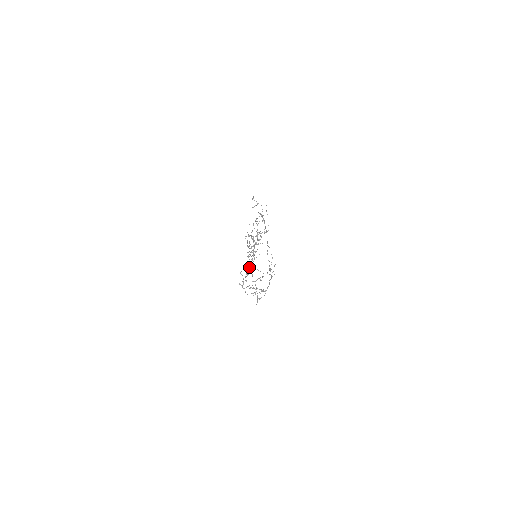
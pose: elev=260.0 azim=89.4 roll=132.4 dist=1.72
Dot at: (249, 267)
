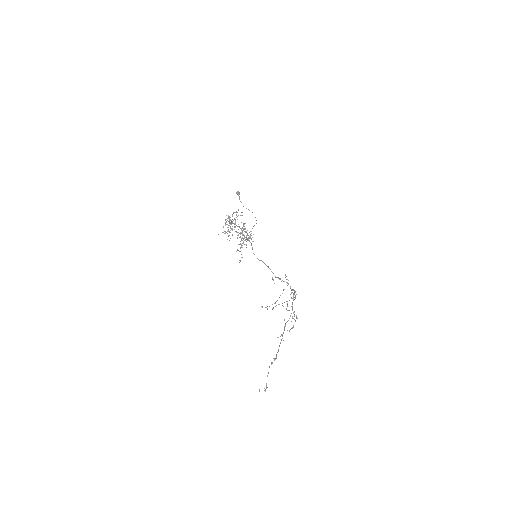
Dot at: (251, 245)
